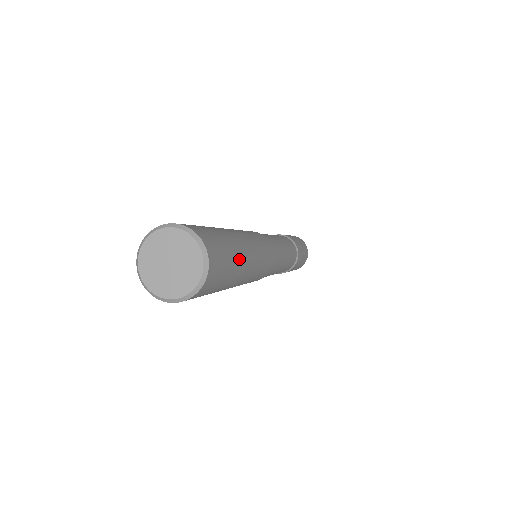
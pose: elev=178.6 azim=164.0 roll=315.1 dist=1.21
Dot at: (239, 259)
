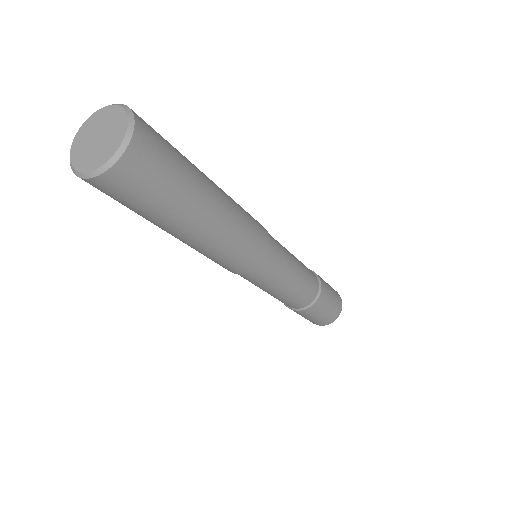
Dot at: (196, 182)
